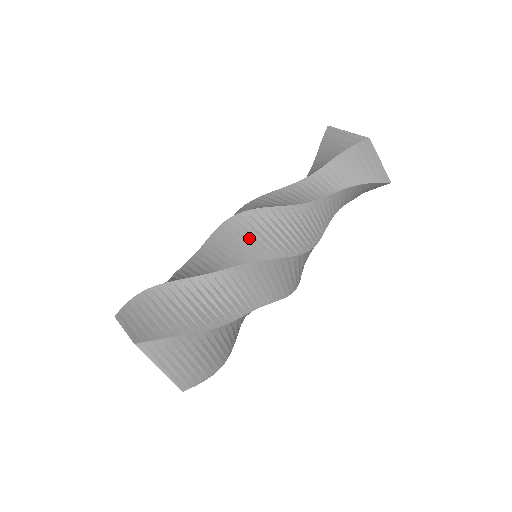
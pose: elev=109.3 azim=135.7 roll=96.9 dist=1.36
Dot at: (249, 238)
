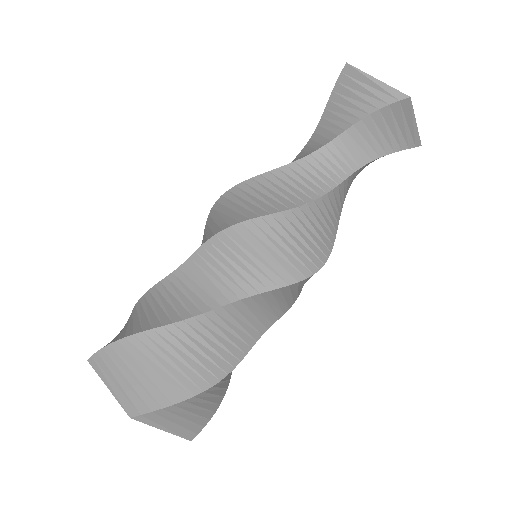
Dot at: (257, 257)
